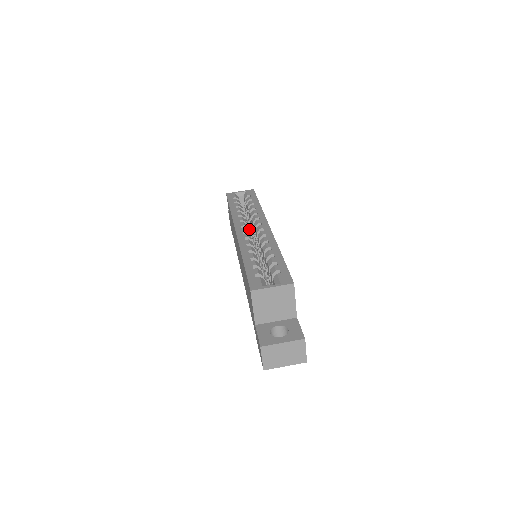
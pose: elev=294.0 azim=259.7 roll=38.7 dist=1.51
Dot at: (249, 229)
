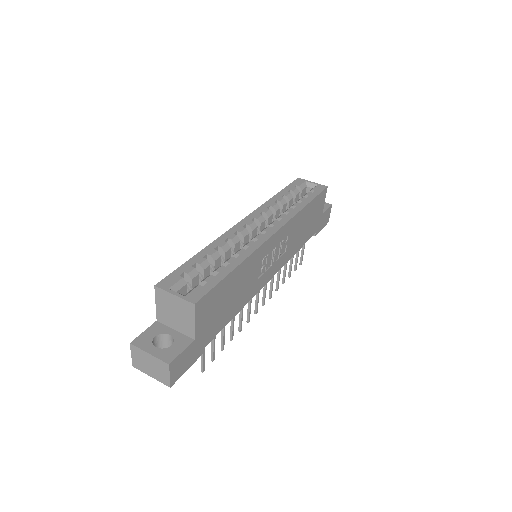
Dot at: occluded
